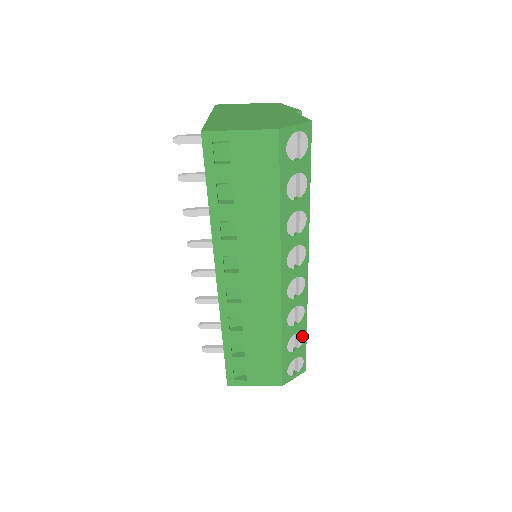
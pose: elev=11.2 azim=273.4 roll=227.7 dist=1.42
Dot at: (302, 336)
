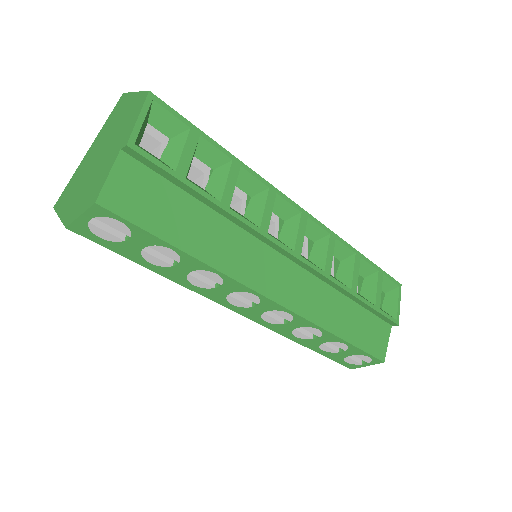
Dot at: (341, 343)
